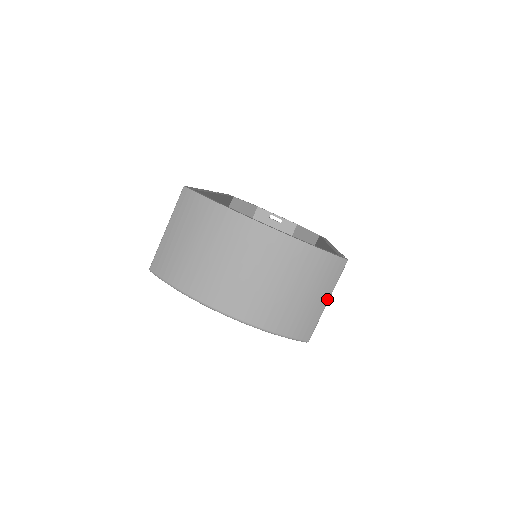
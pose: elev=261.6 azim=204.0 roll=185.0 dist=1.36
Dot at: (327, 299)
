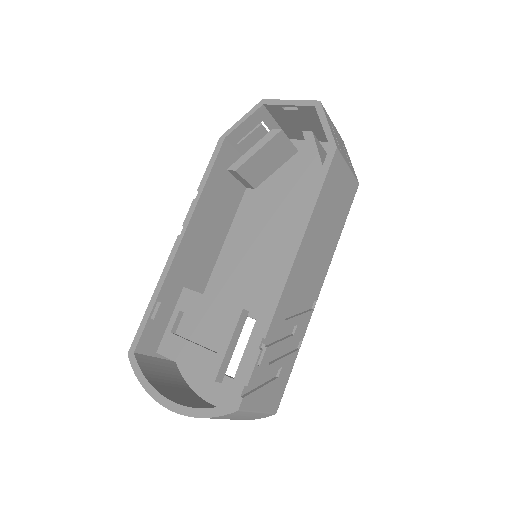
Dot at: (255, 413)
